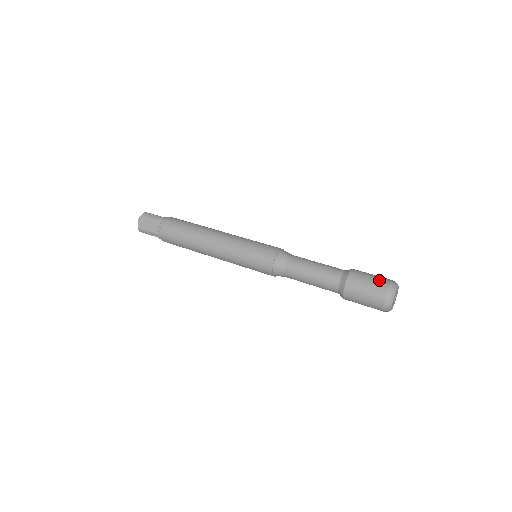
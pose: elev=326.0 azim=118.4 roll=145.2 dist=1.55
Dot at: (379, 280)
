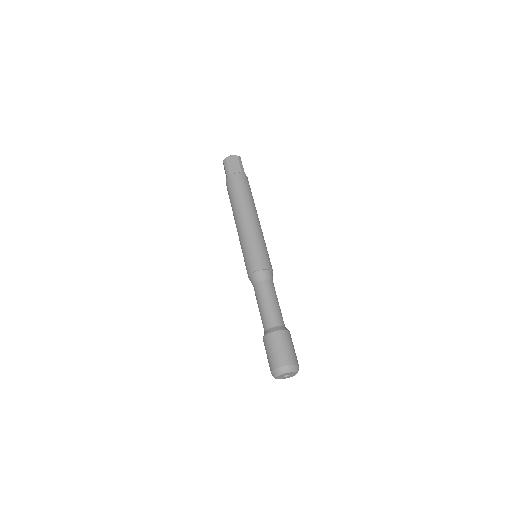
Dot at: (294, 355)
